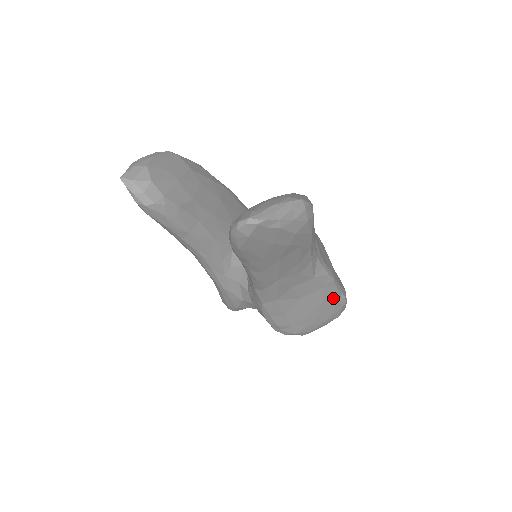
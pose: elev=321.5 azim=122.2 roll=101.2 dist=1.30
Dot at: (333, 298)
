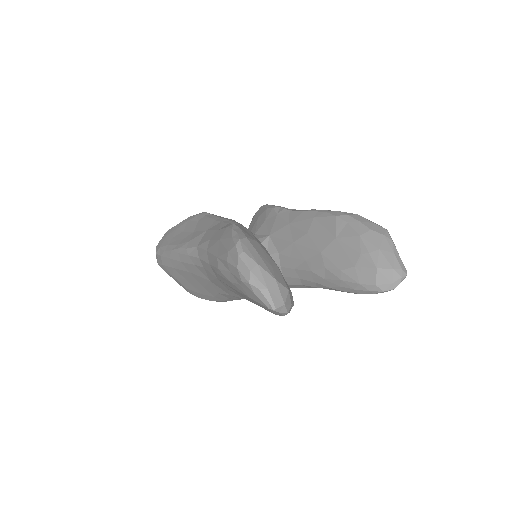
Dot at: occluded
